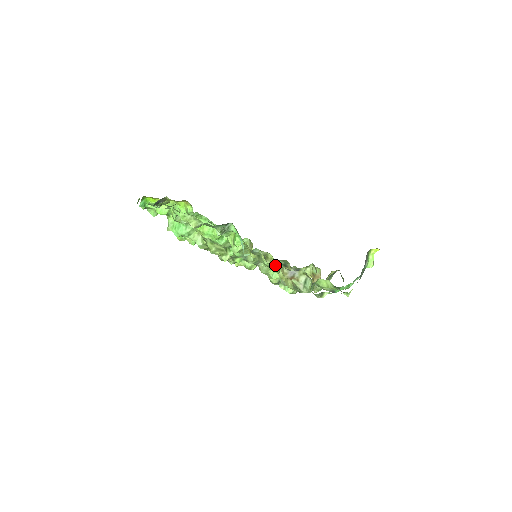
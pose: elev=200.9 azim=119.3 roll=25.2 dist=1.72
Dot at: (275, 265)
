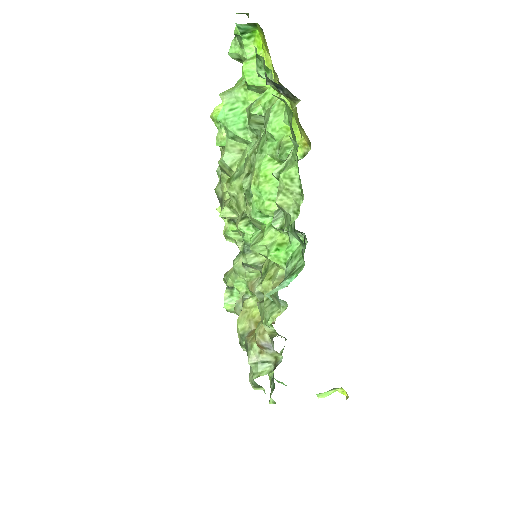
Dot at: (271, 329)
